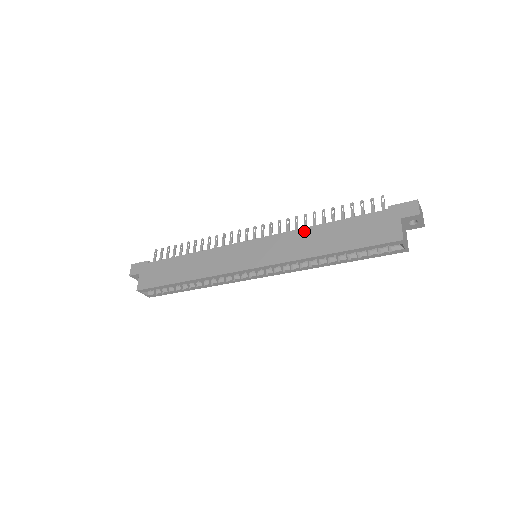
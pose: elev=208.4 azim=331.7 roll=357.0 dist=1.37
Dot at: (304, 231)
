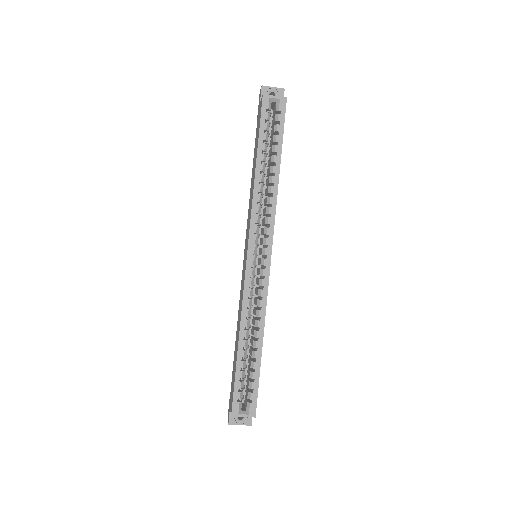
Dot at: (250, 196)
